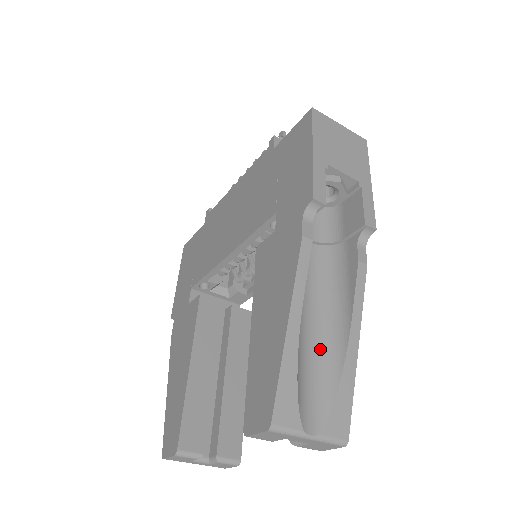
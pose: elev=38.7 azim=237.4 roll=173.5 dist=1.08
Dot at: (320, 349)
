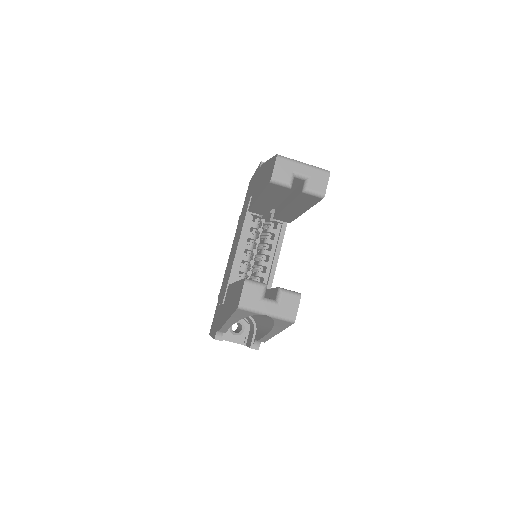
Dot at: occluded
